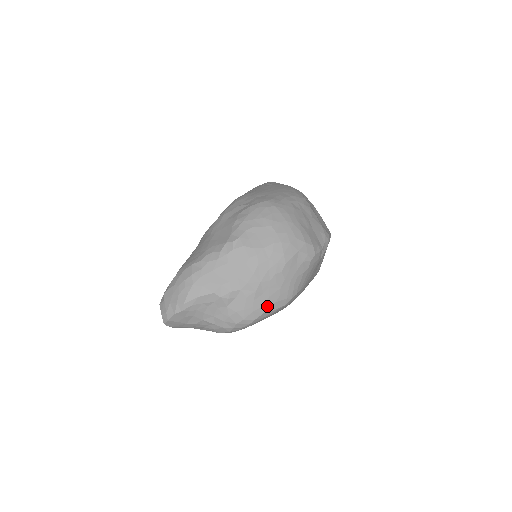
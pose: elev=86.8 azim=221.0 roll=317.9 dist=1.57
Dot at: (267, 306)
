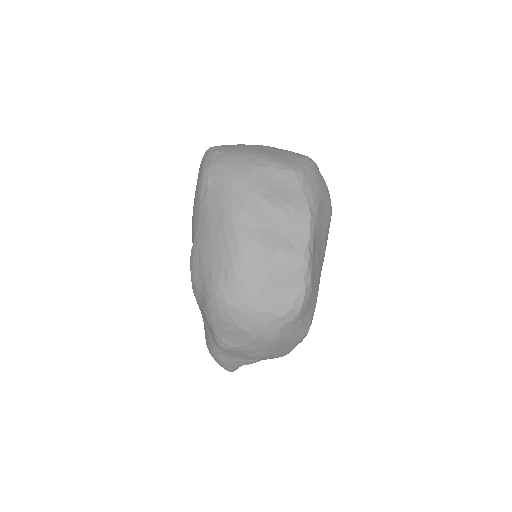
Dot at: (291, 349)
